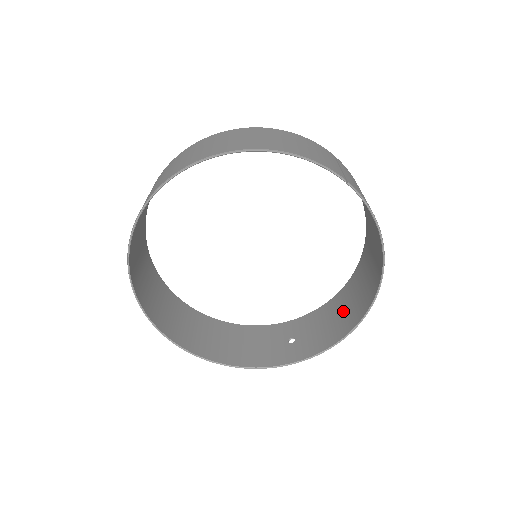
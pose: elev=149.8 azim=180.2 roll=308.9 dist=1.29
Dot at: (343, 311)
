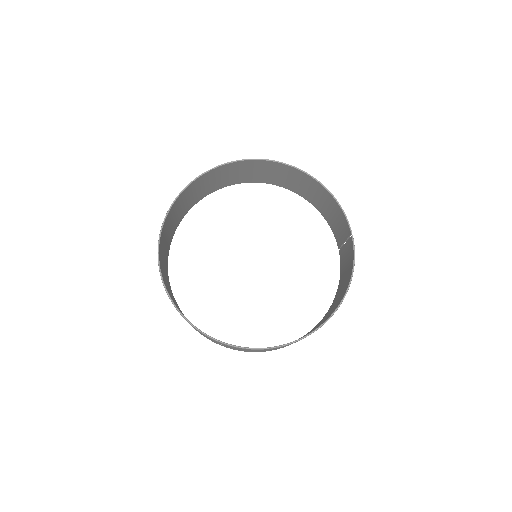
Dot at: occluded
